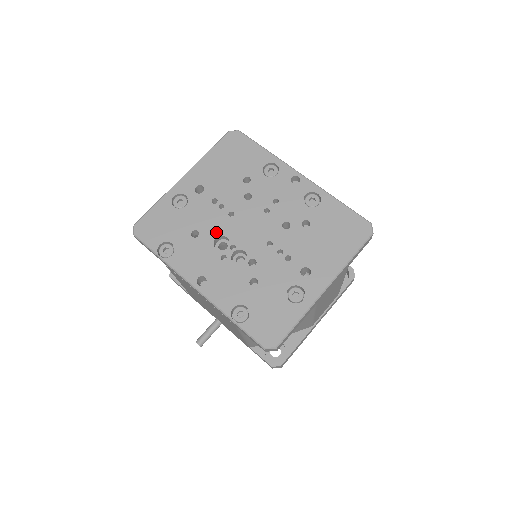
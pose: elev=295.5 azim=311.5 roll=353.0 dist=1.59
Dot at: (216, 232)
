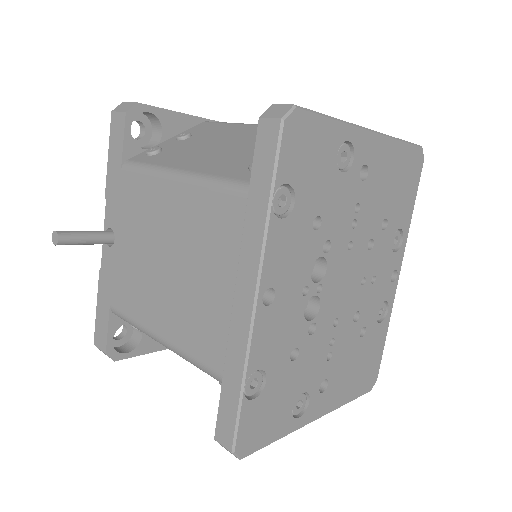
Dot at: occluded
